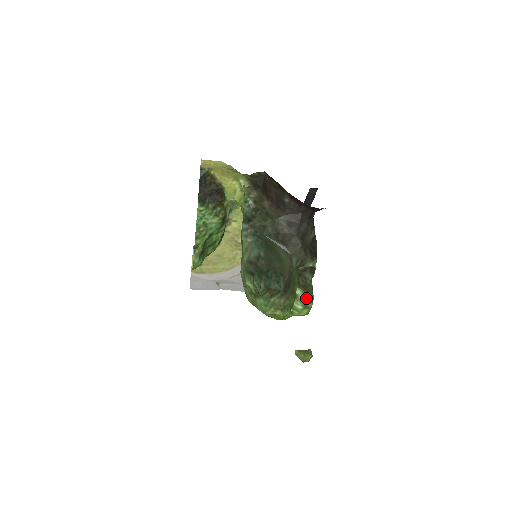
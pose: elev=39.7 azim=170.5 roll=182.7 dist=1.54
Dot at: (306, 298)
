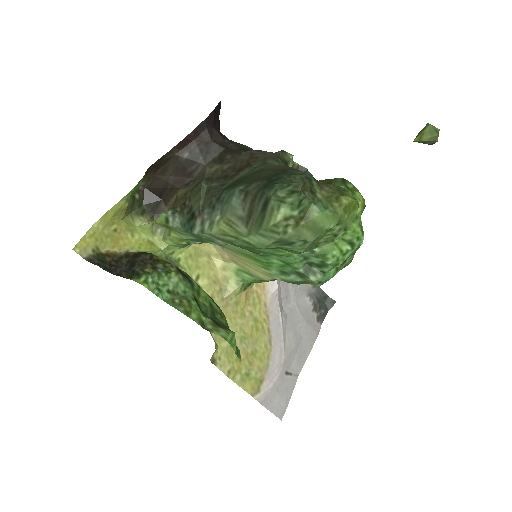
Dot at: occluded
